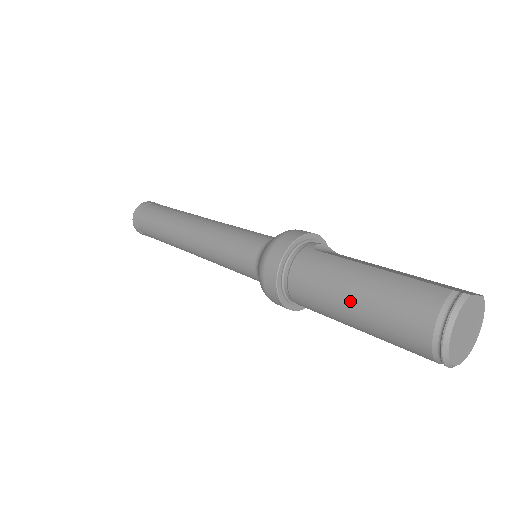
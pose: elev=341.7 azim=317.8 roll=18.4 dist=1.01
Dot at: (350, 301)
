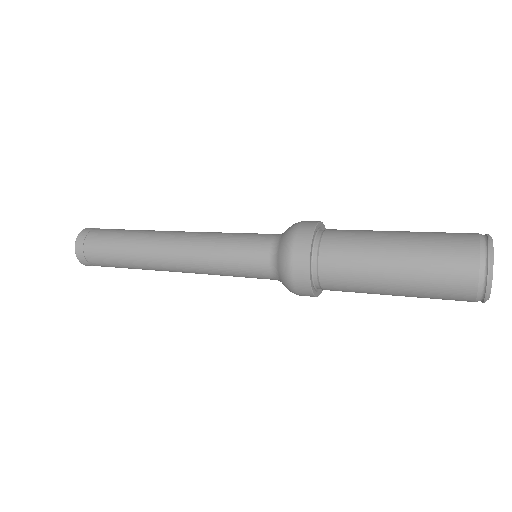
Dot at: (396, 234)
